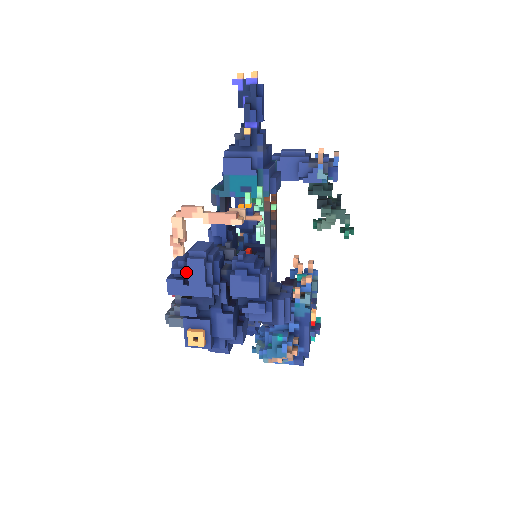
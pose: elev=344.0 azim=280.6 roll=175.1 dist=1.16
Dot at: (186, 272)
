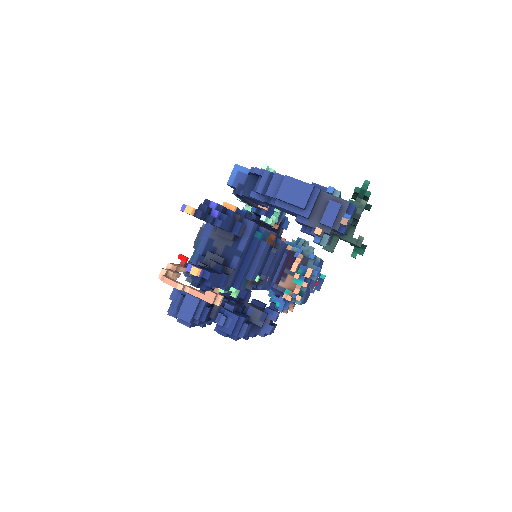
Dot at: occluded
